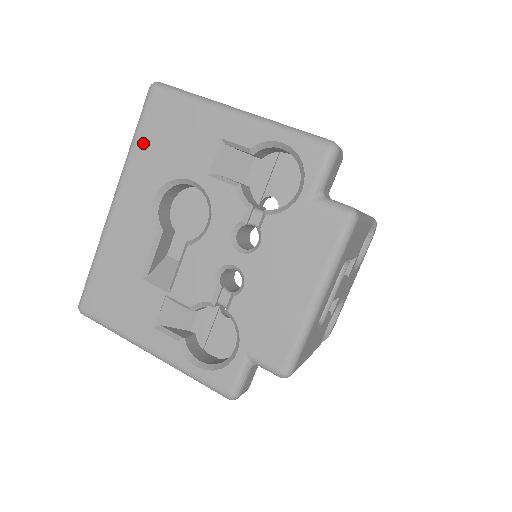
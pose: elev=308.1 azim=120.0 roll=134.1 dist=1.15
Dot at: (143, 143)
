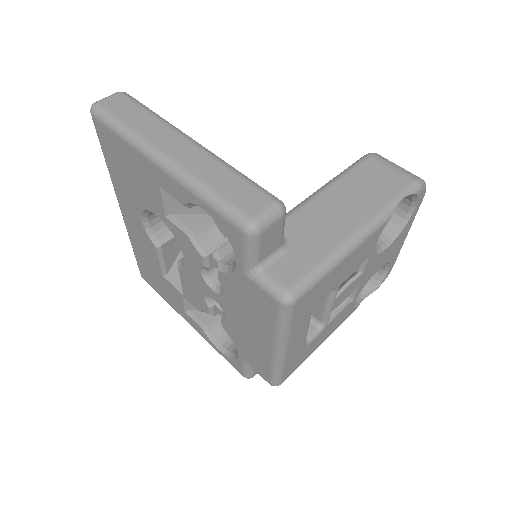
Dot at: (112, 169)
